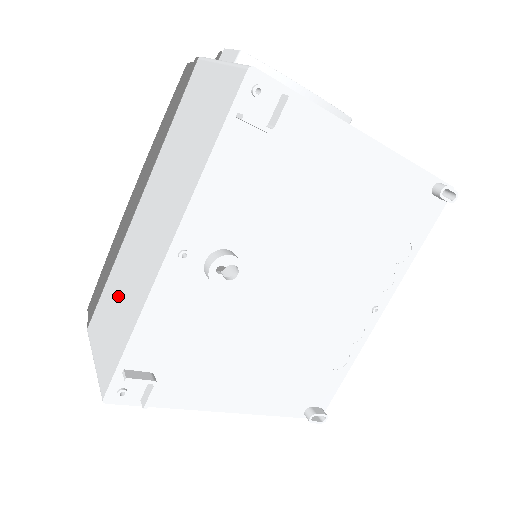
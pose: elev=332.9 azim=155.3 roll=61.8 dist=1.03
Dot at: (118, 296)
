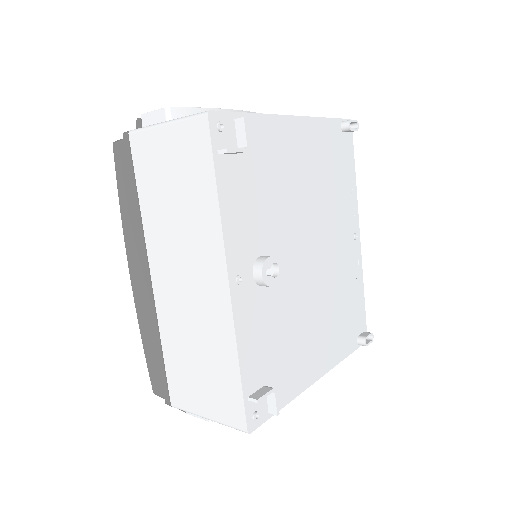
Dot at: (192, 354)
